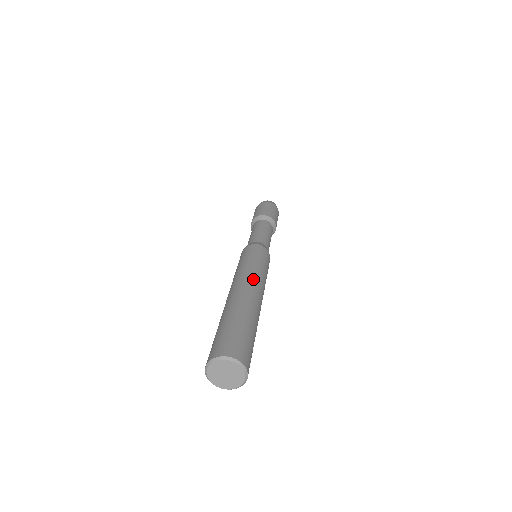
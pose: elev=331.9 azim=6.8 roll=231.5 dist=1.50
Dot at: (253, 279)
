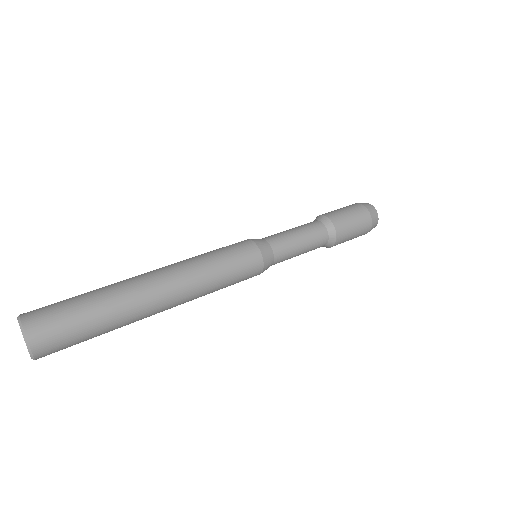
Dot at: (186, 291)
